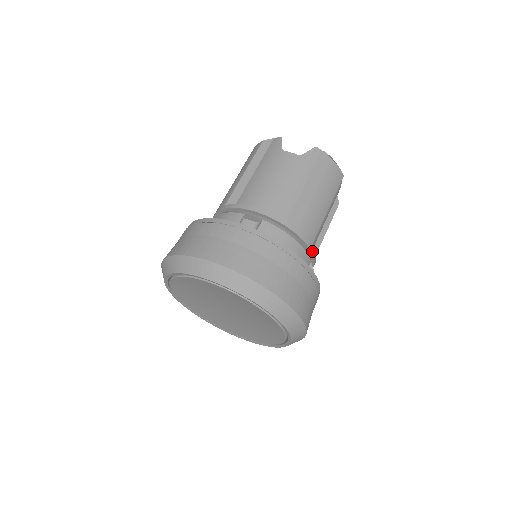
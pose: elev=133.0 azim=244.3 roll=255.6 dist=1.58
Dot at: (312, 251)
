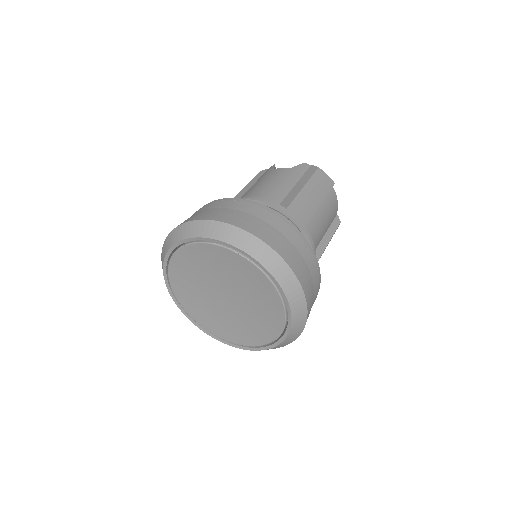
Dot at: (307, 233)
